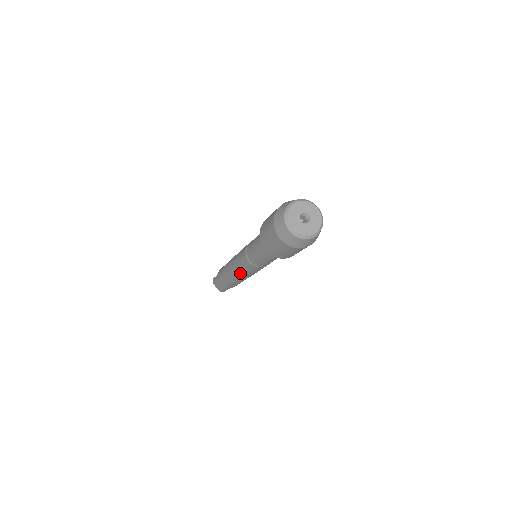
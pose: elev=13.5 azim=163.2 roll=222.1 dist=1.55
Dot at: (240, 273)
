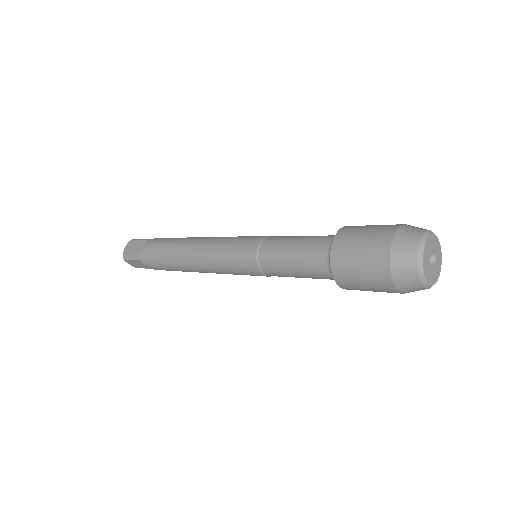
Dot at: (220, 273)
